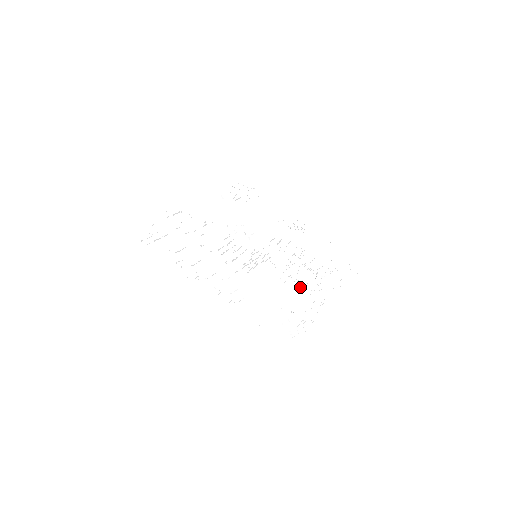
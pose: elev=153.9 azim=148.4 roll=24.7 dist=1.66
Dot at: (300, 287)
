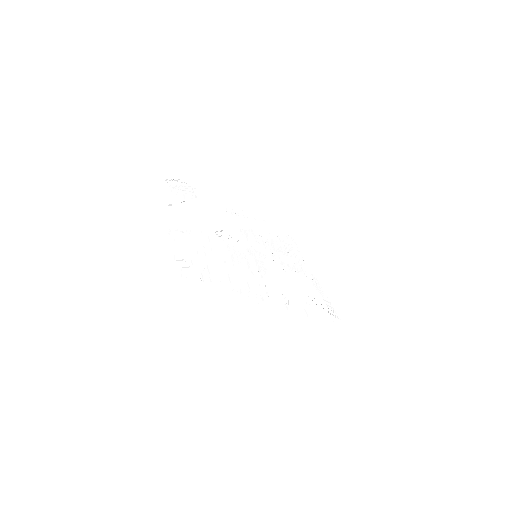
Dot at: occluded
